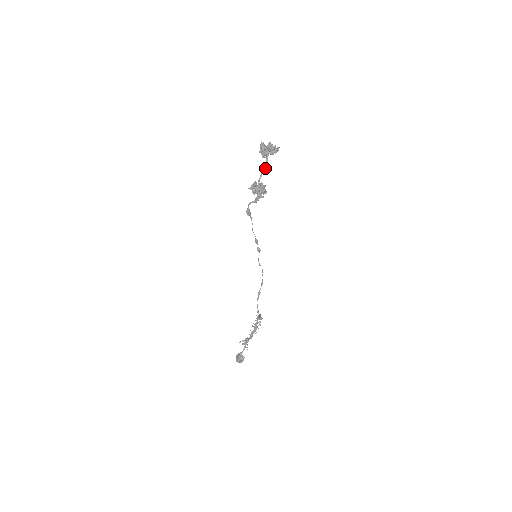
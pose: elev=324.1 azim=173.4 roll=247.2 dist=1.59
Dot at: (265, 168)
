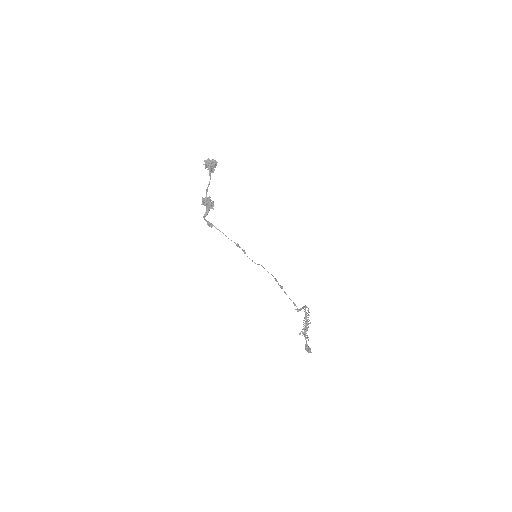
Dot at: (209, 183)
